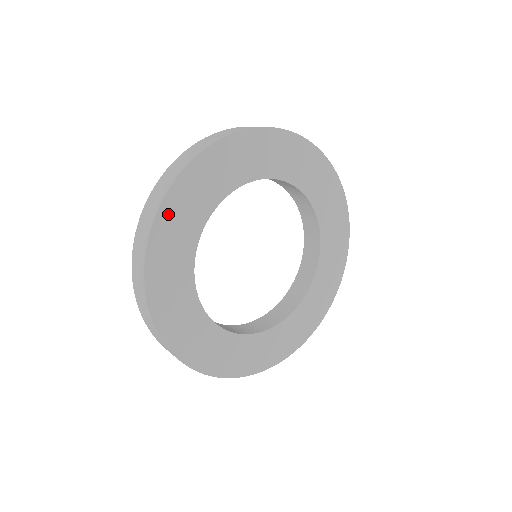
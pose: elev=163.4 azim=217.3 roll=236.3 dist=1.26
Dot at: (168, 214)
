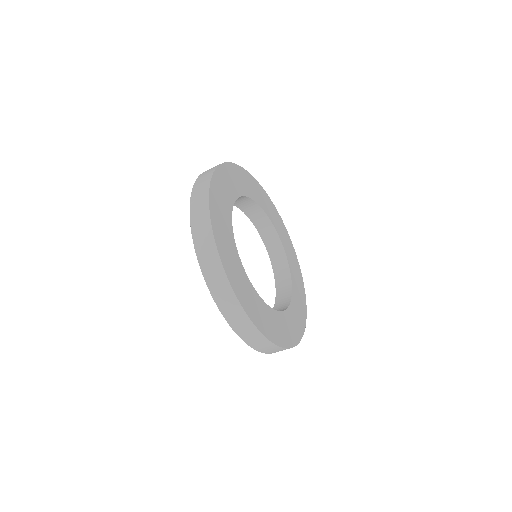
Dot at: (214, 202)
